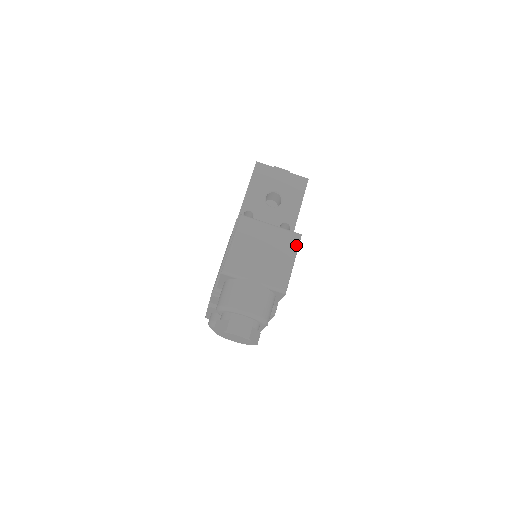
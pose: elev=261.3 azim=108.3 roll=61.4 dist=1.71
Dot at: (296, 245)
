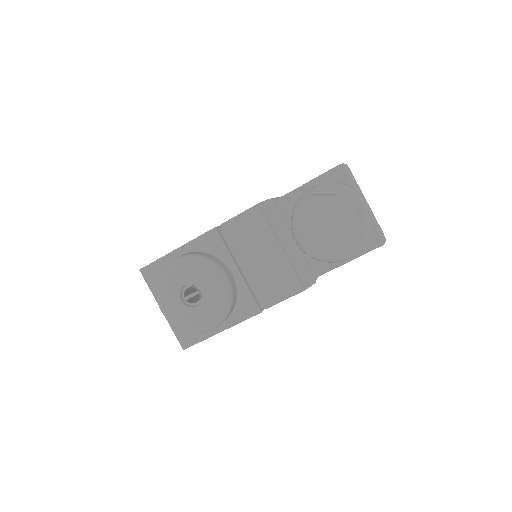
Dot at: occluded
